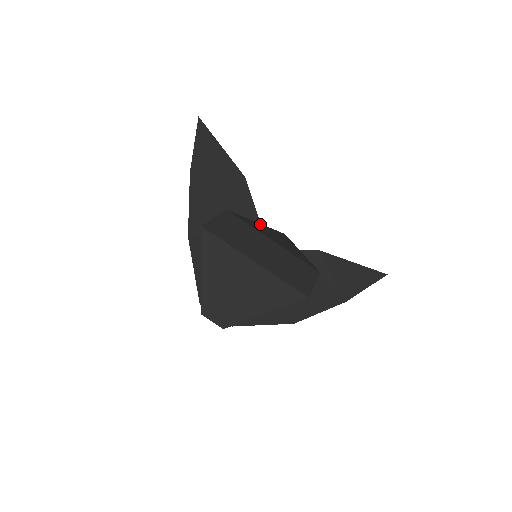
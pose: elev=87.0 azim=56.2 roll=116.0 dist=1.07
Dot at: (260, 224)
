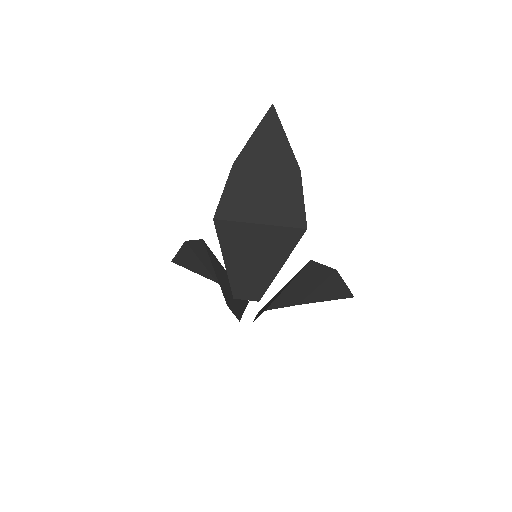
Dot at: (258, 128)
